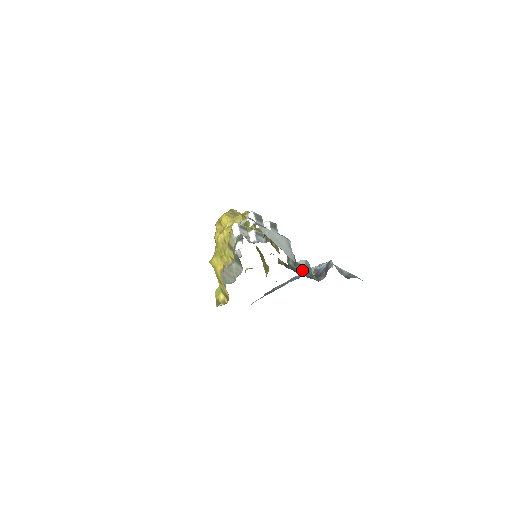
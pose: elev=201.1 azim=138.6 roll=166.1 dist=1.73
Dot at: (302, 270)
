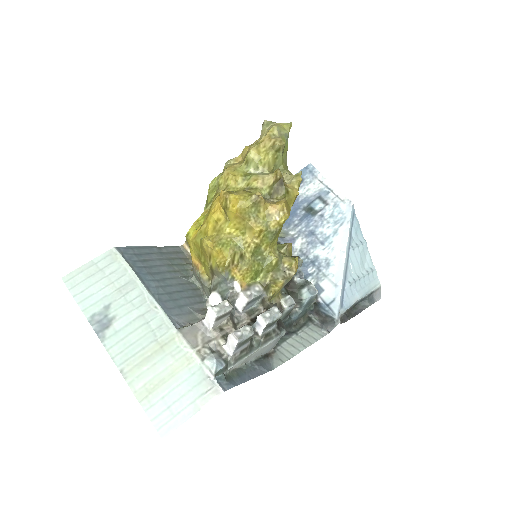
Dot at: (297, 307)
